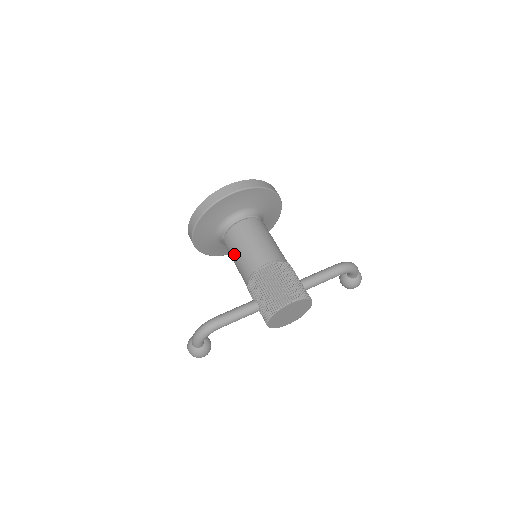
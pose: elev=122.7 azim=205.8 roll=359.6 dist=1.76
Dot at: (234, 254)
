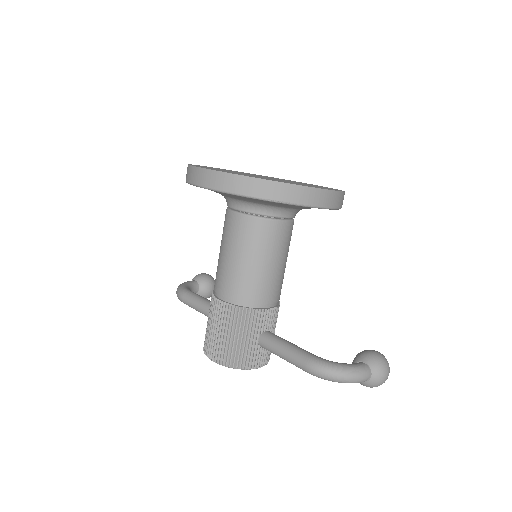
Dot at: occluded
